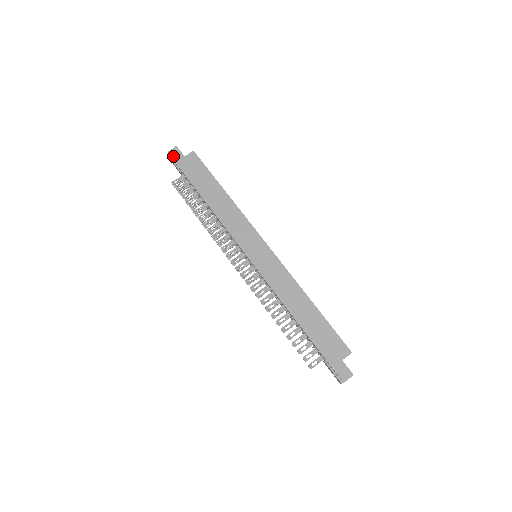
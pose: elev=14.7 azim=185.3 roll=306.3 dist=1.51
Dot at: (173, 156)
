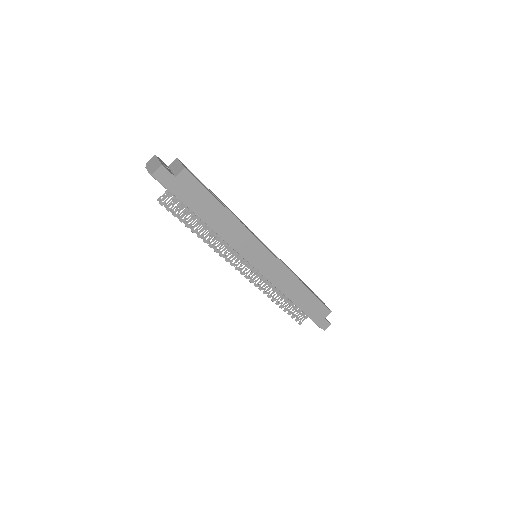
Dot at: (160, 179)
